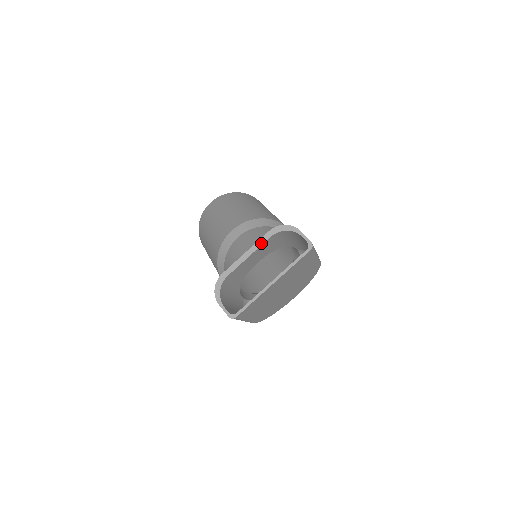
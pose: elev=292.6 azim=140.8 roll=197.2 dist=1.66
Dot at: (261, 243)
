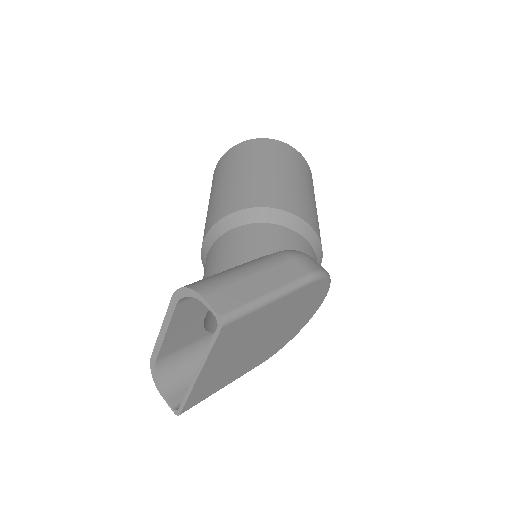
Dot at: (170, 316)
